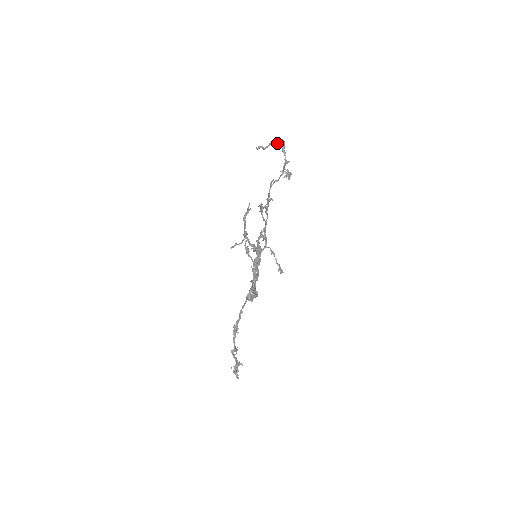
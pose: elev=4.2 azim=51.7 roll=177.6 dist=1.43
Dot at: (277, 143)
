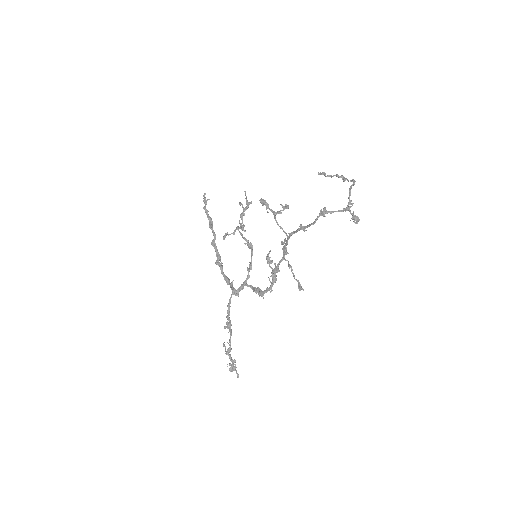
Dot at: occluded
